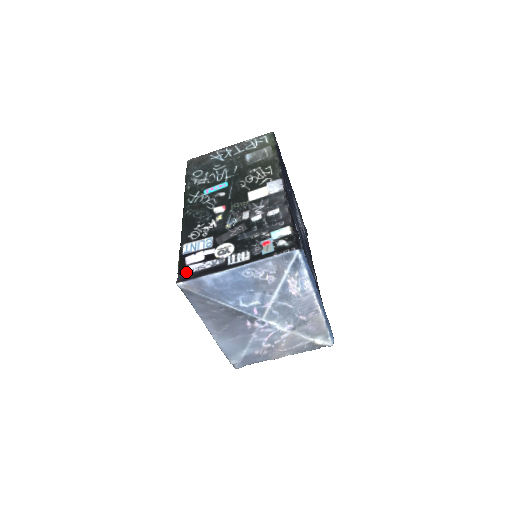
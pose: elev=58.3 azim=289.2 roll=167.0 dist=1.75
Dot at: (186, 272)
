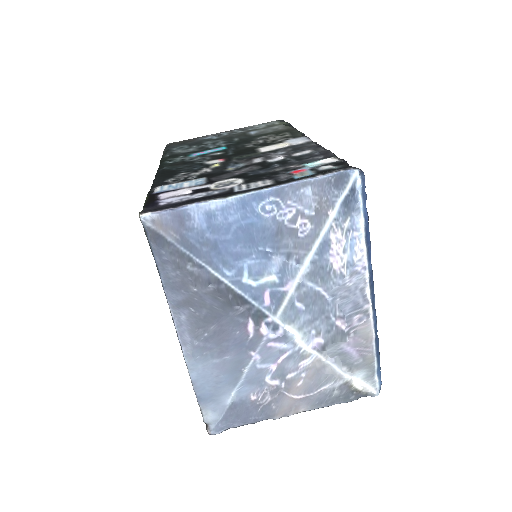
Dot at: (159, 204)
